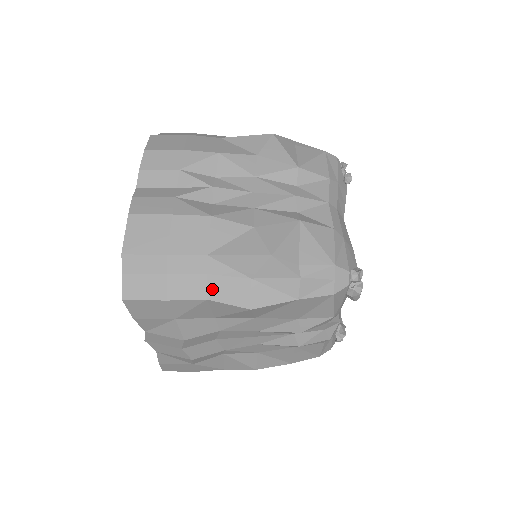
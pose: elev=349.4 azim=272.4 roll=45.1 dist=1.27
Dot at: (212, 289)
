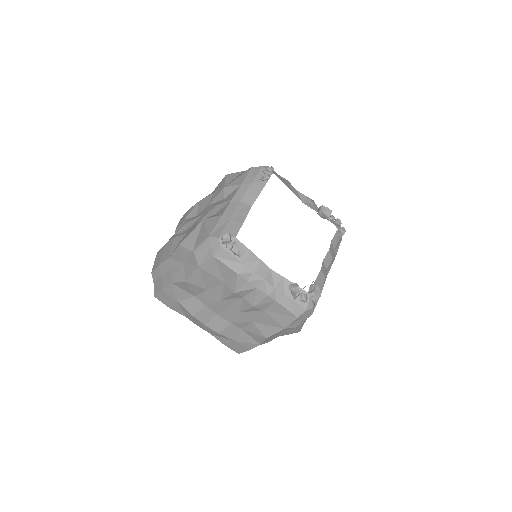
Dot at: (172, 276)
